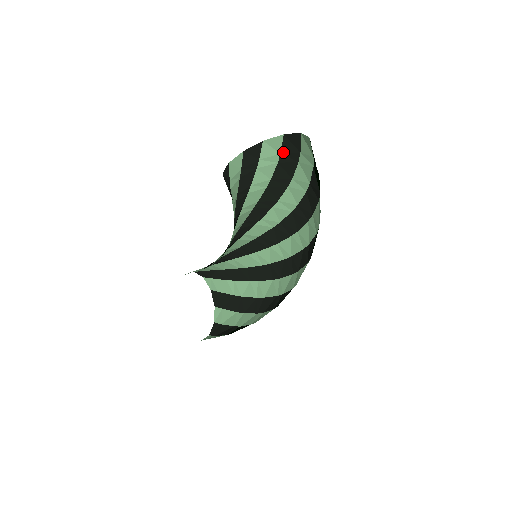
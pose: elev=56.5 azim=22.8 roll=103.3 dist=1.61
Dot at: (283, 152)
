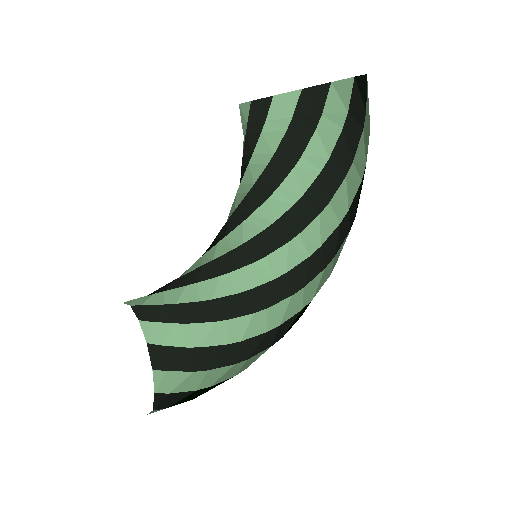
Dot at: (296, 115)
